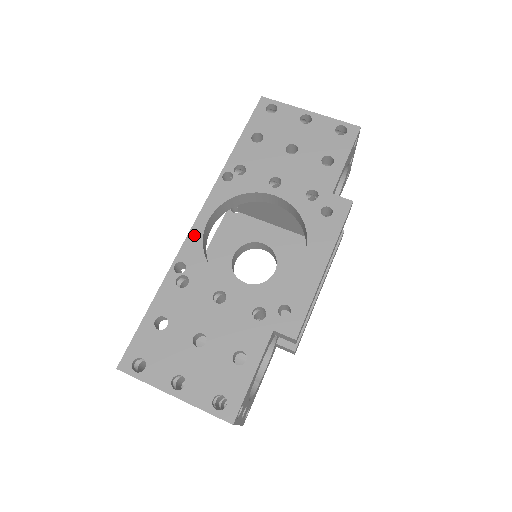
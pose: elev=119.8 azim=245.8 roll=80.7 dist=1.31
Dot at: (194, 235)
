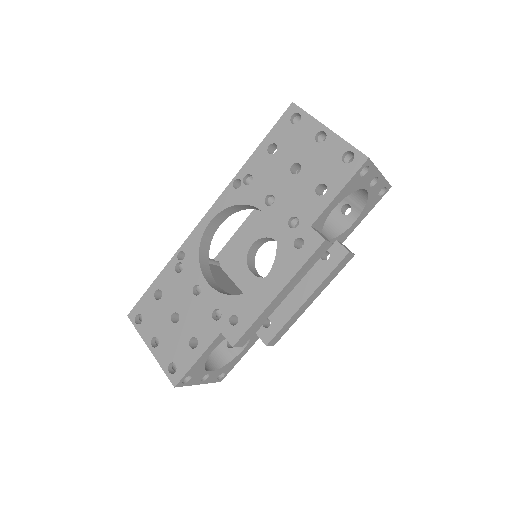
Dot at: (197, 231)
